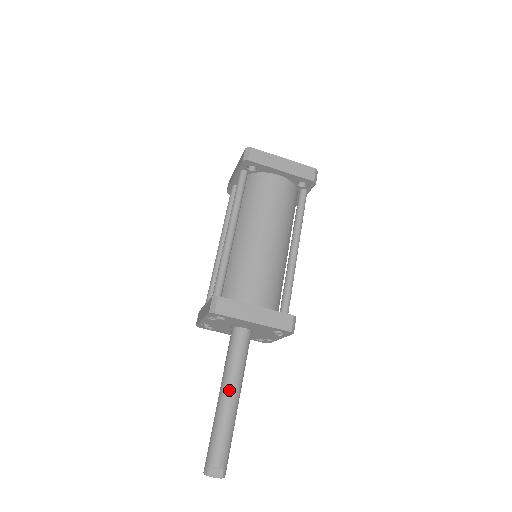
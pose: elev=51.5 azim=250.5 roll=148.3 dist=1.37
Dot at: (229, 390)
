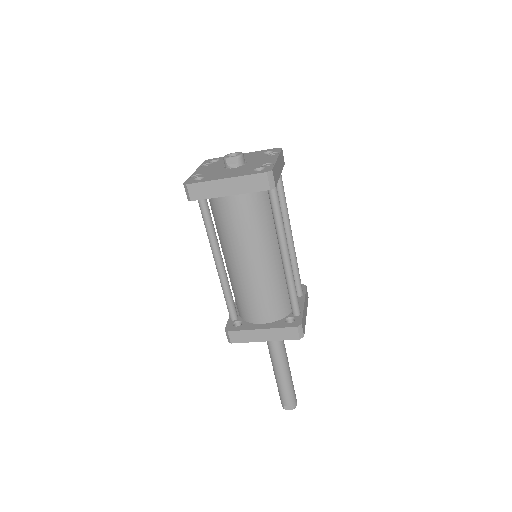
Dot at: (276, 365)
